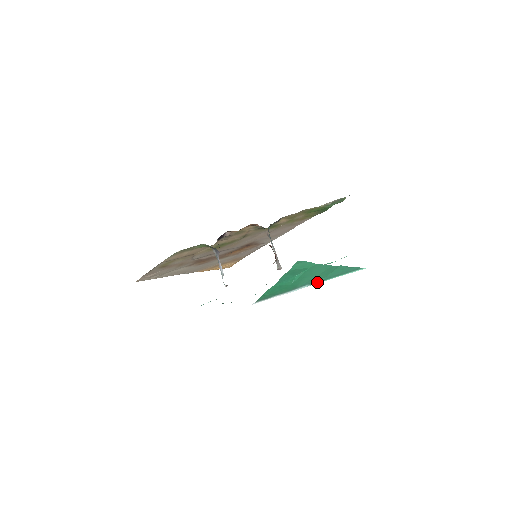
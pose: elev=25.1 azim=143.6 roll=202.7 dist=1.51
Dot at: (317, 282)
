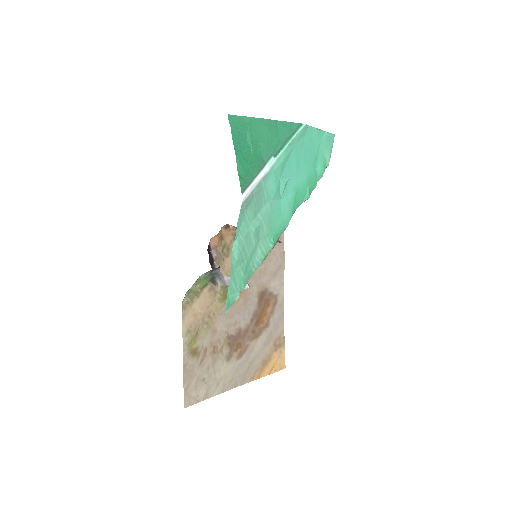
Dot at: (278, 152)
